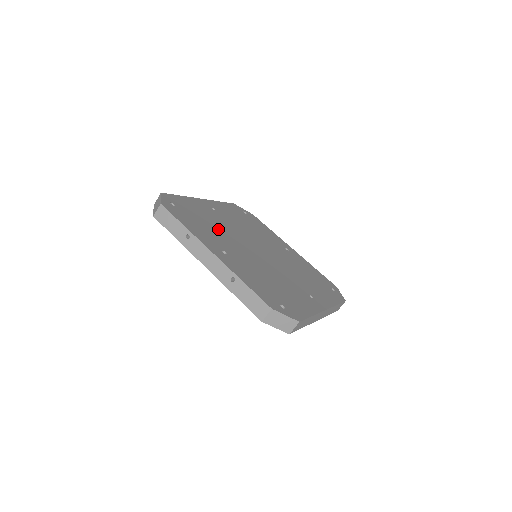
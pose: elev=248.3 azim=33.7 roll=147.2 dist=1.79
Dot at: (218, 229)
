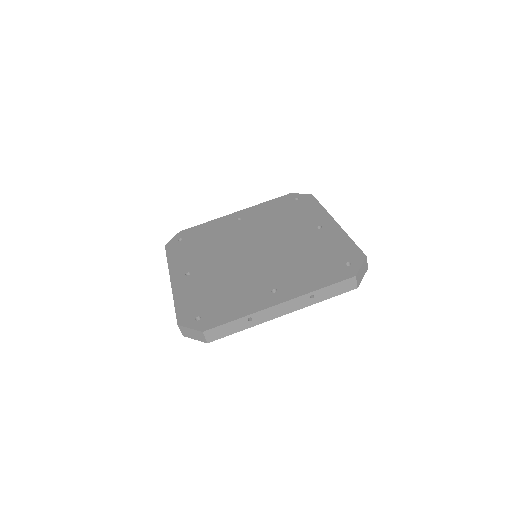
Dot at: (230, 283)
